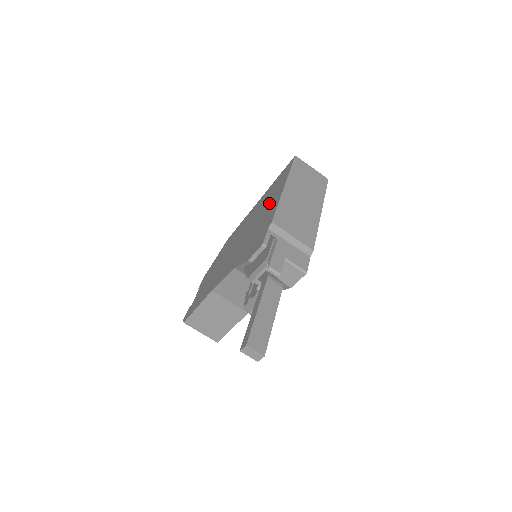
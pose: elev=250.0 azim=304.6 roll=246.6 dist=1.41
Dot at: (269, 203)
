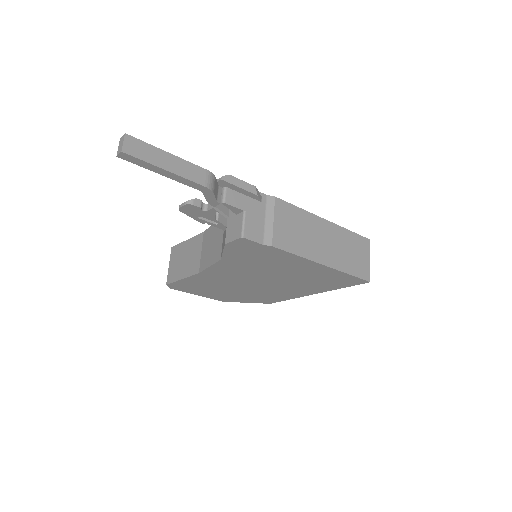
Dot at: occluded
